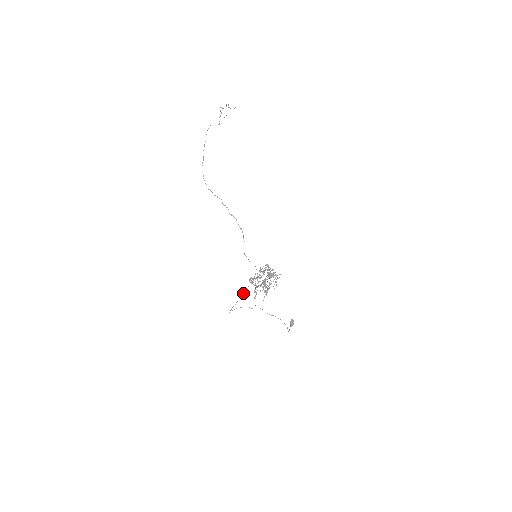
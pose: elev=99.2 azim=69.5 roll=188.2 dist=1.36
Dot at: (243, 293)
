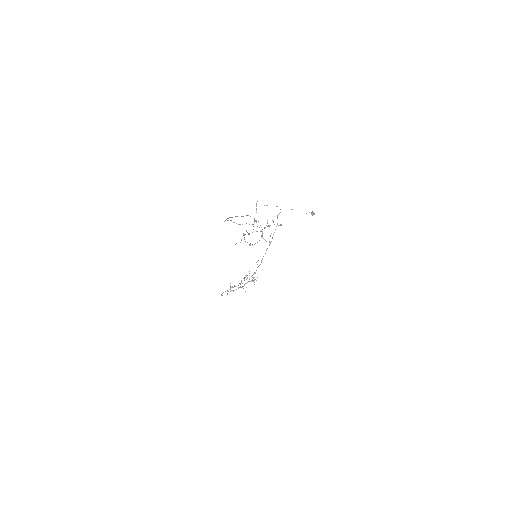
Dot at: occluded
